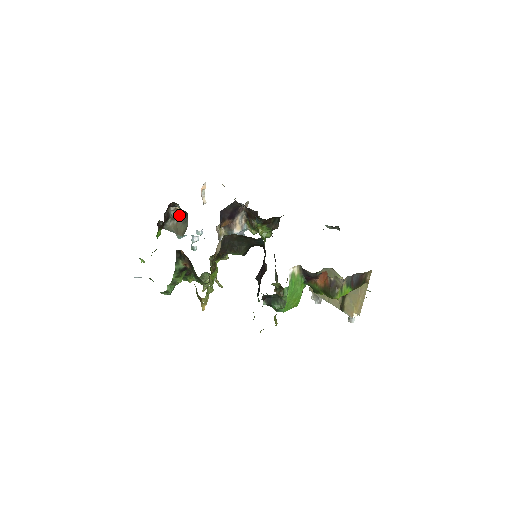
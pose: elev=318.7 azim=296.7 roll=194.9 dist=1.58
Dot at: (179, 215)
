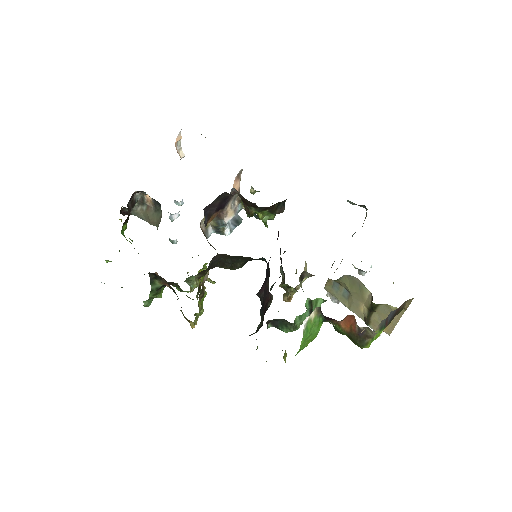
Dot at: (148, 201)
